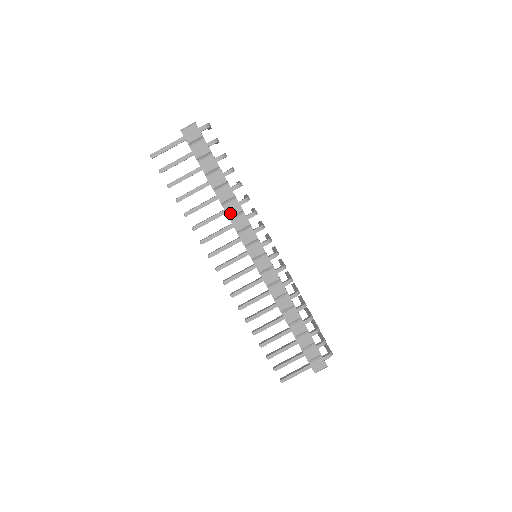
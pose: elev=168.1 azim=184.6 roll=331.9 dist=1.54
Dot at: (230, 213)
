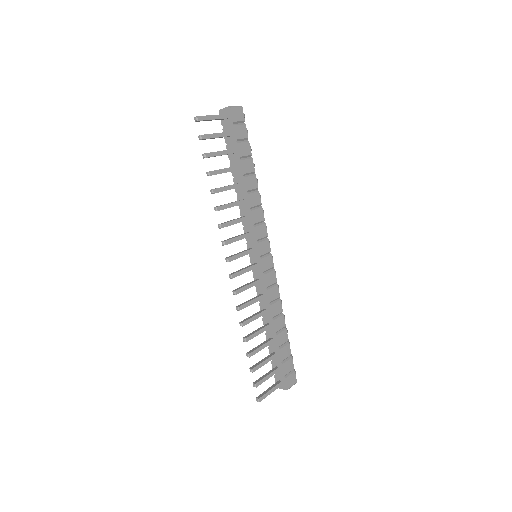
Dot at: (252, 203)
